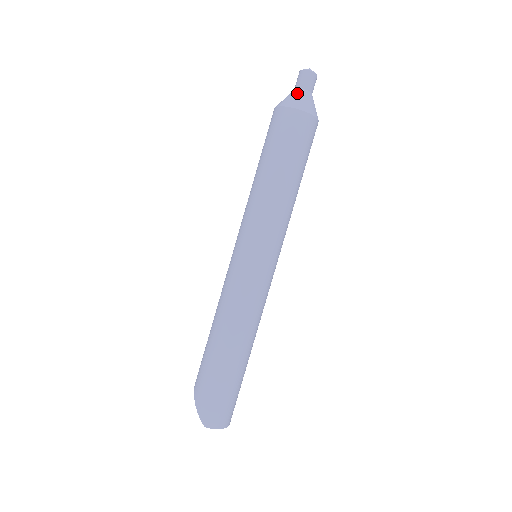
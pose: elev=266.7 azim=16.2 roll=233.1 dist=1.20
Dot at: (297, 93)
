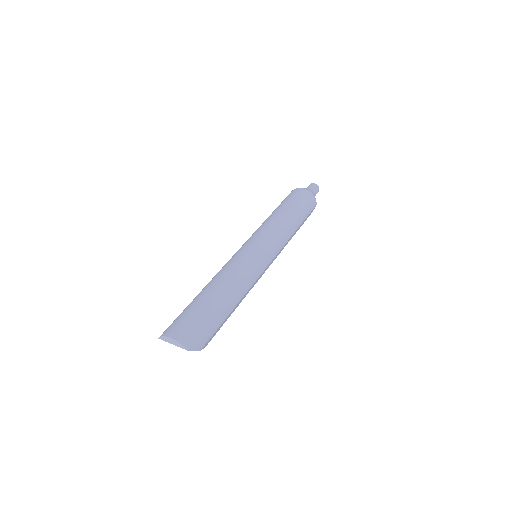
Dot at: occluded
